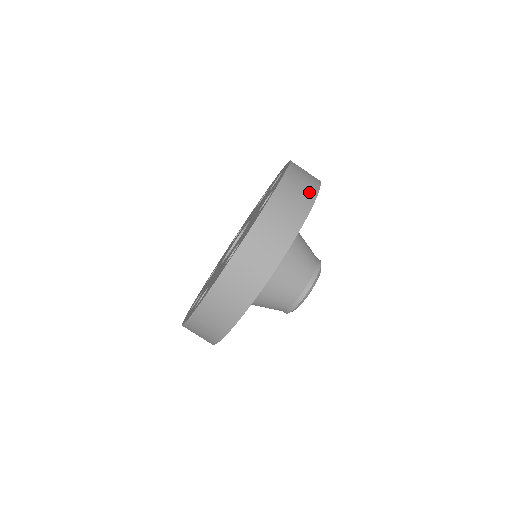
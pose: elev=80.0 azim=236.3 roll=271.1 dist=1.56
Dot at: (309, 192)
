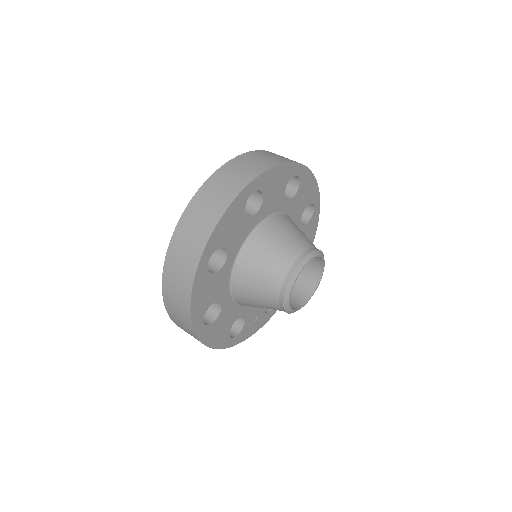
Dot at: occluded
